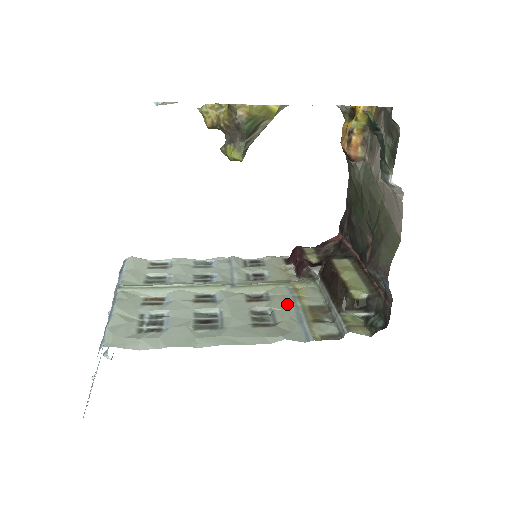
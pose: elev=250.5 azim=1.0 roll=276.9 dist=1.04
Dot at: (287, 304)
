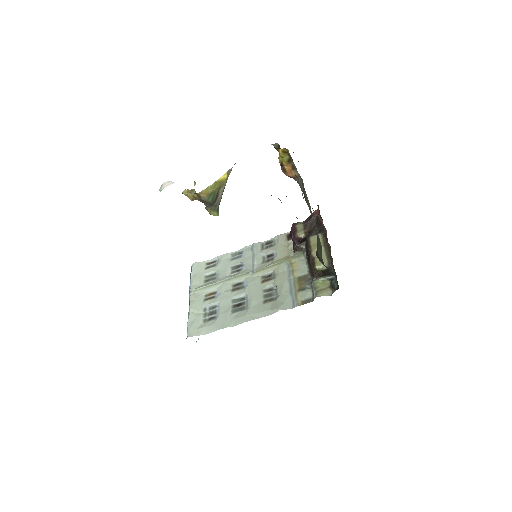
Dot at: (284, 279)
